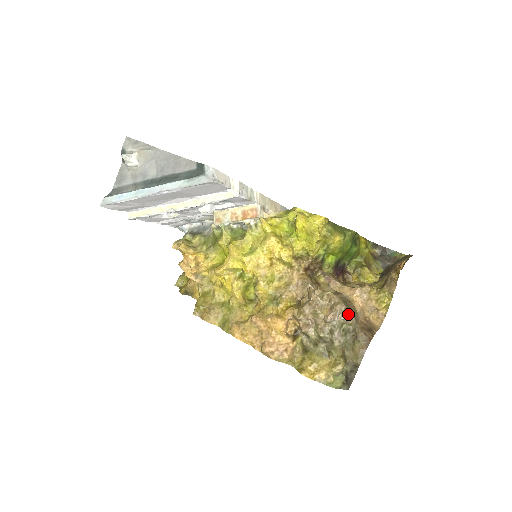
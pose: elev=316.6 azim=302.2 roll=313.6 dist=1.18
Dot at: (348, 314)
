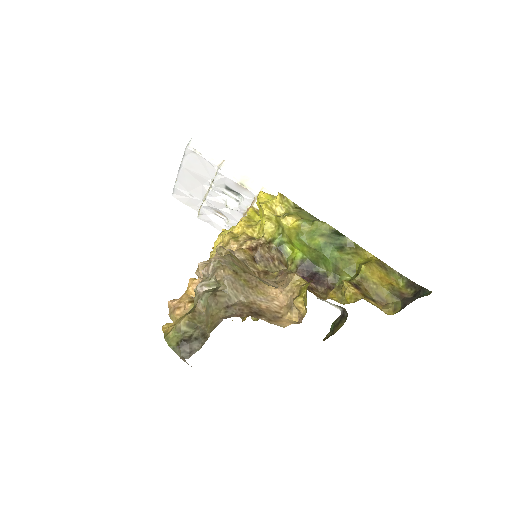
Dot at: (221, 269)
